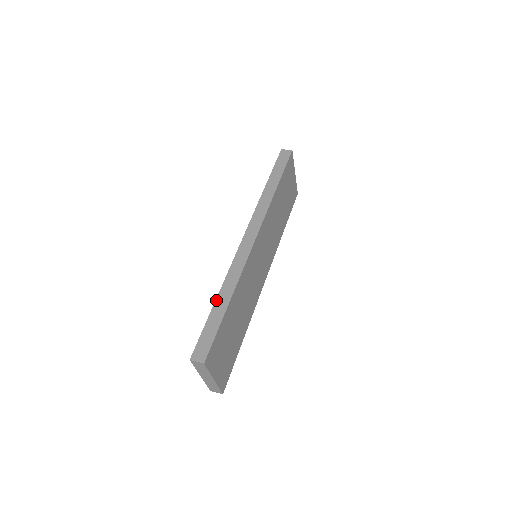
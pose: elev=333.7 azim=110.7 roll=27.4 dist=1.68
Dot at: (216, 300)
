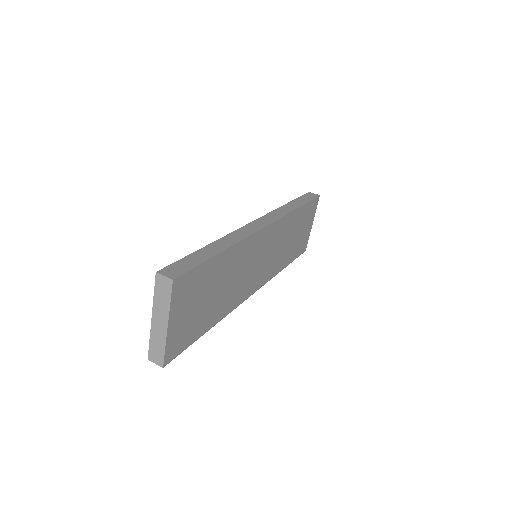
Dot at: (208, 245)
